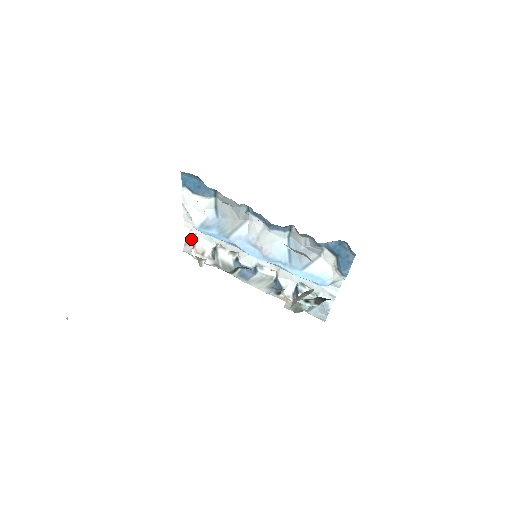
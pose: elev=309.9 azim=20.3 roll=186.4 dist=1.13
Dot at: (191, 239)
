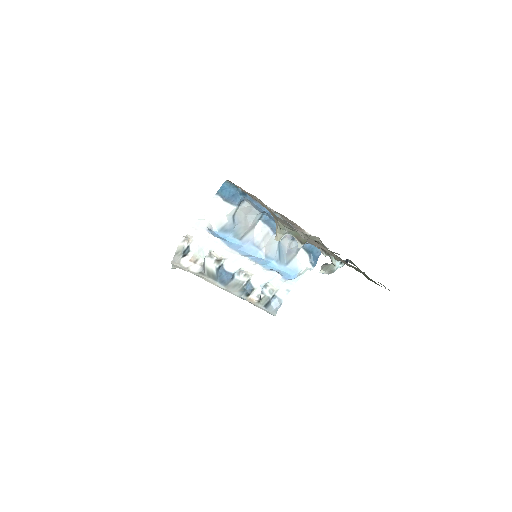
Dot at: (181, 249)
